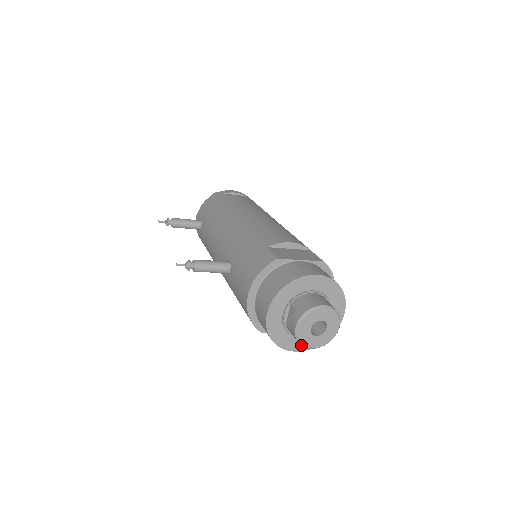
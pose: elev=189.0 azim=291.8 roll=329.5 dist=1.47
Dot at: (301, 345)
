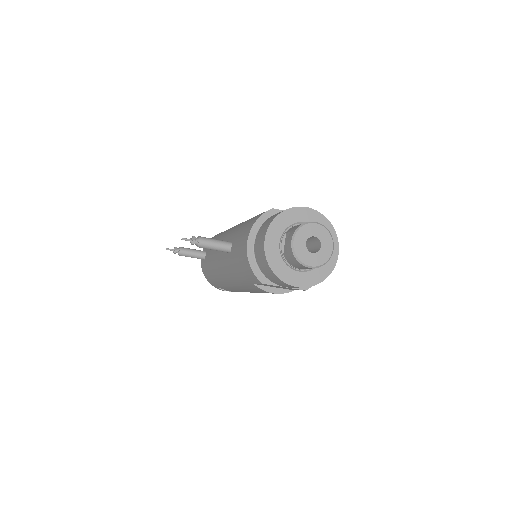
Dot at: (298, 261)
